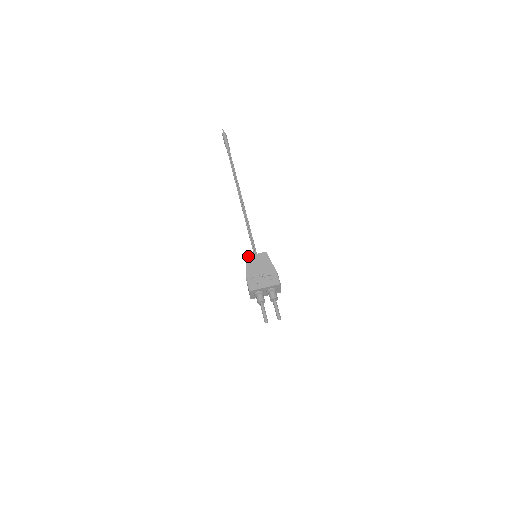
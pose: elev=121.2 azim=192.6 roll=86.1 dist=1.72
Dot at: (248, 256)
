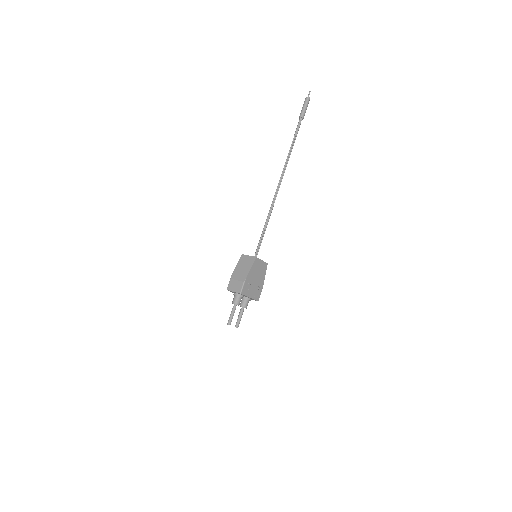
Dot at: (258, 258)
